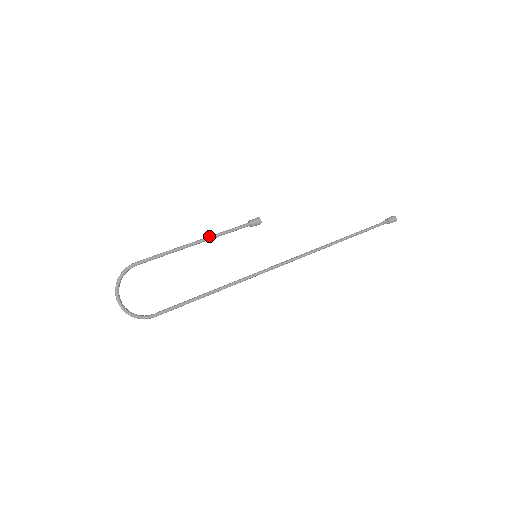
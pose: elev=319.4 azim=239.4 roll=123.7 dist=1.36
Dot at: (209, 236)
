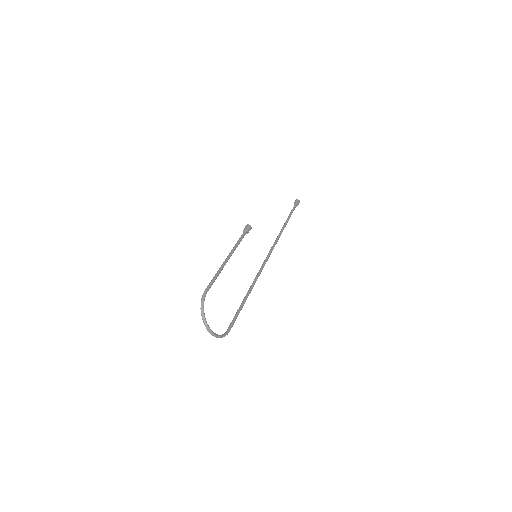
Dot at: (232, 250)
